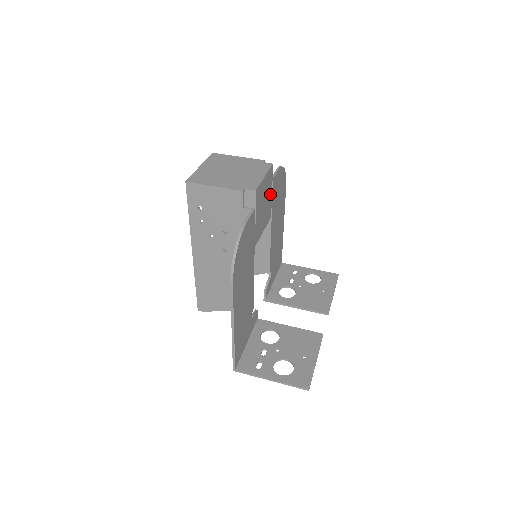
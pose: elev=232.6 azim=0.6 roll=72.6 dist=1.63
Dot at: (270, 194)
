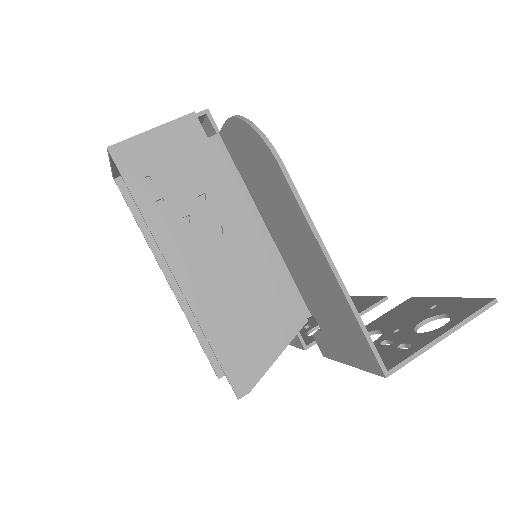
Dot at: occluded
